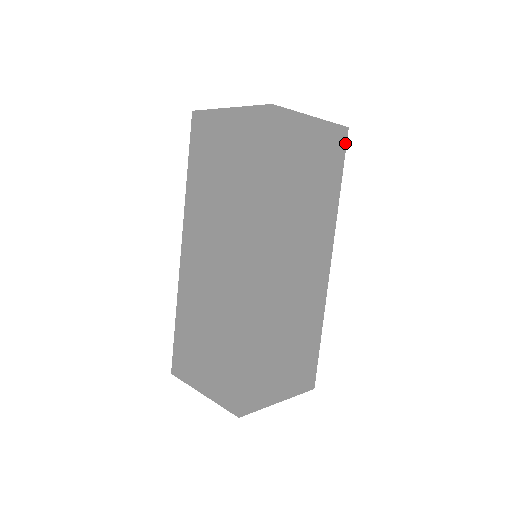
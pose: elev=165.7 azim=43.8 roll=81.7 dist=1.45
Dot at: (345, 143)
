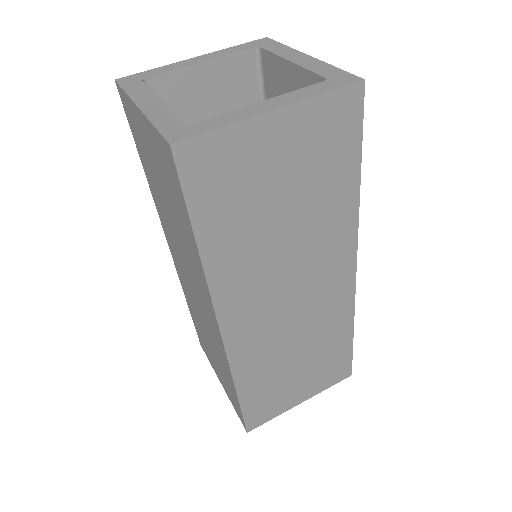
Dot at: (360, 109)
